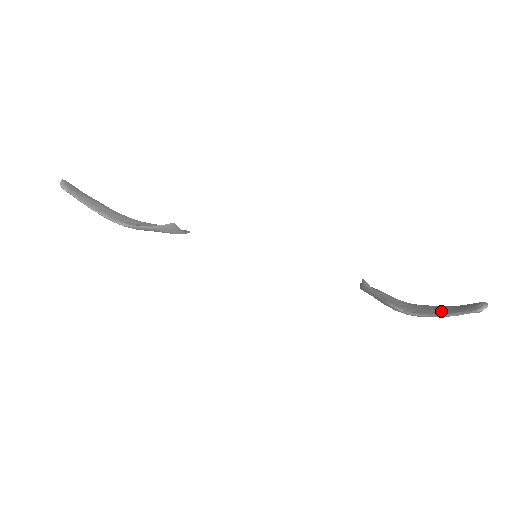
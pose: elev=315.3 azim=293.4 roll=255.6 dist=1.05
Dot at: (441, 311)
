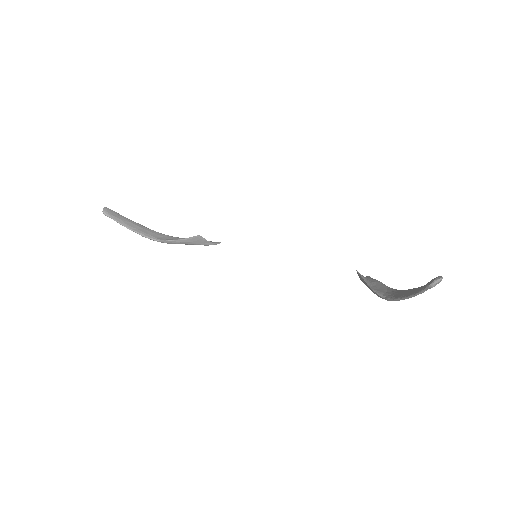
Dot at: (410, 292)
